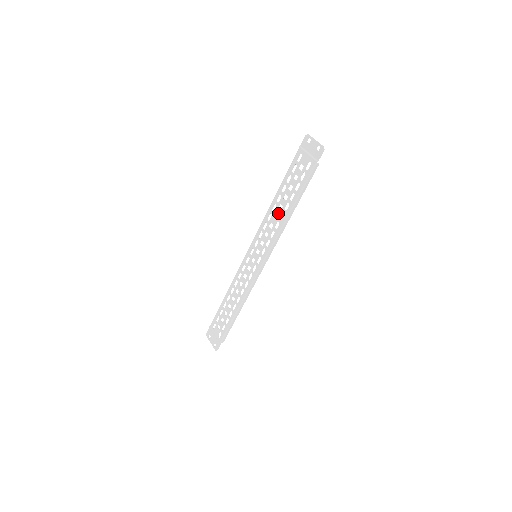
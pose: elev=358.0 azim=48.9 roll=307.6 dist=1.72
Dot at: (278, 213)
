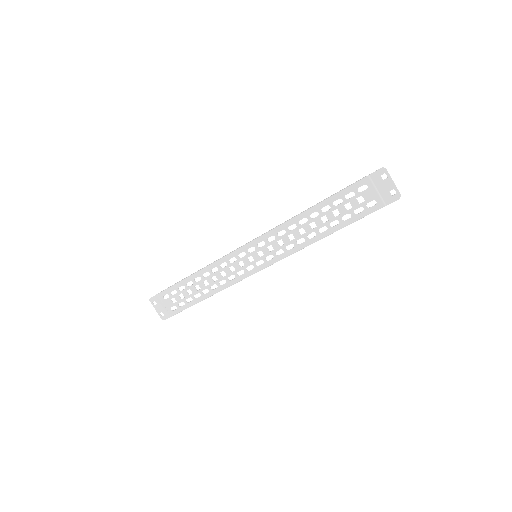
Dot at: (307, 230)
